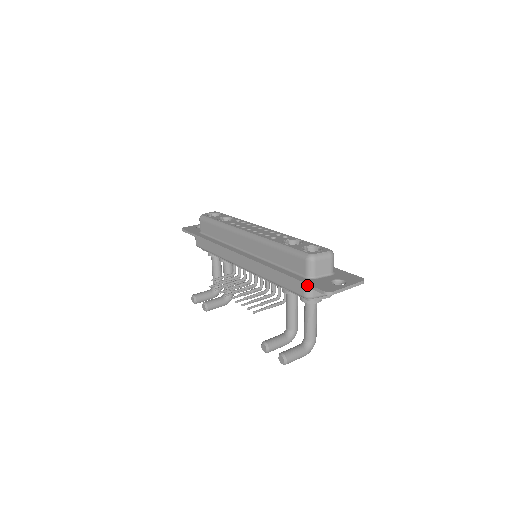
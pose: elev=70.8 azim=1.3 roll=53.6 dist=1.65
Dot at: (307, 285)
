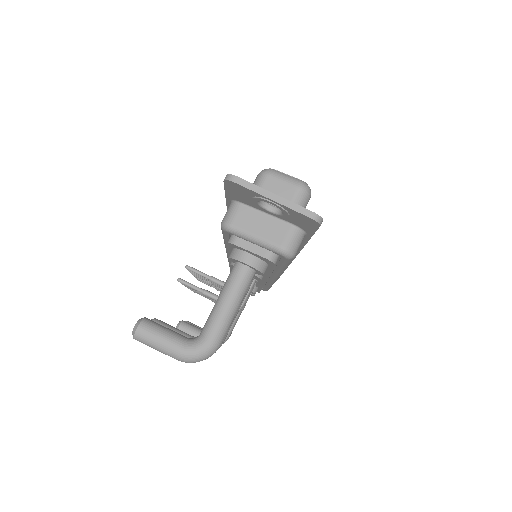
Dot at: occluded
